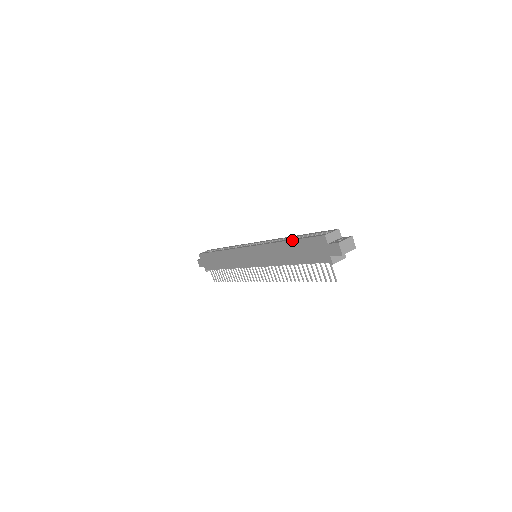
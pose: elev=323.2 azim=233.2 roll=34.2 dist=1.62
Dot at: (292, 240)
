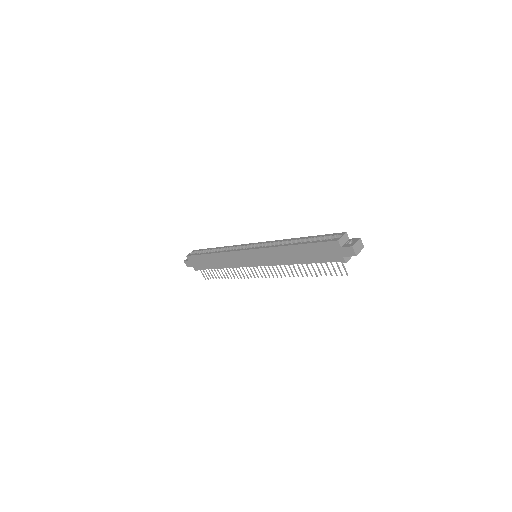
Dot at: (301, 244)
